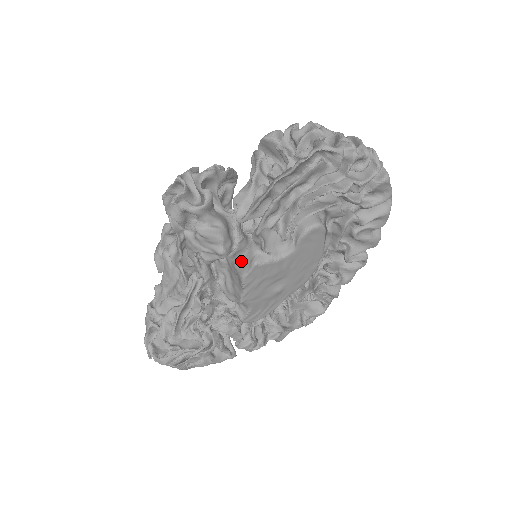
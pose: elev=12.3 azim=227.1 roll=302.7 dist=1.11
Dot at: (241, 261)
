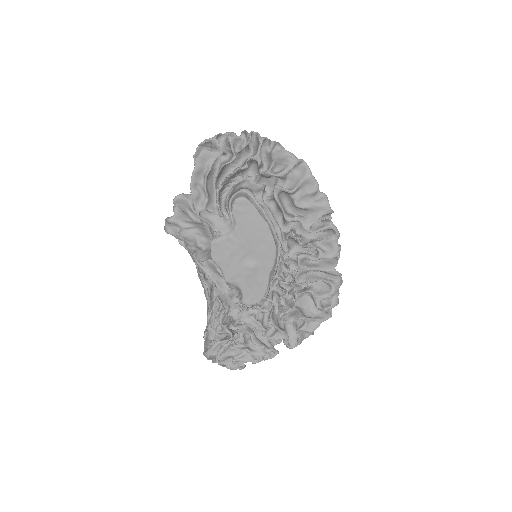
Dot at: occluded
